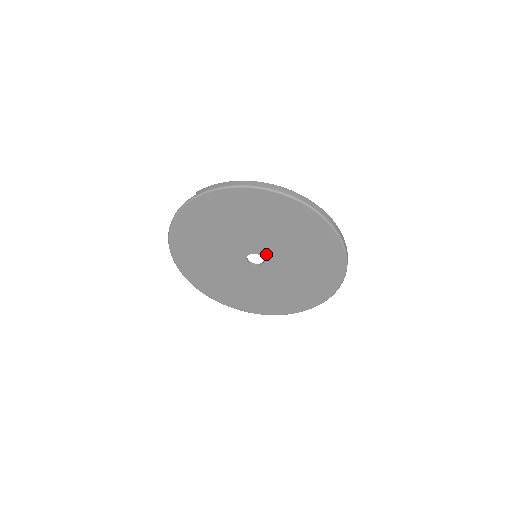
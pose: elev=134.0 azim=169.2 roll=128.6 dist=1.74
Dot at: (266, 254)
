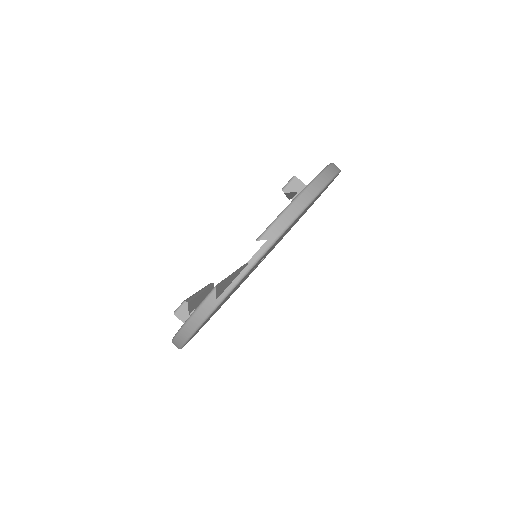
Dot at: occluded
